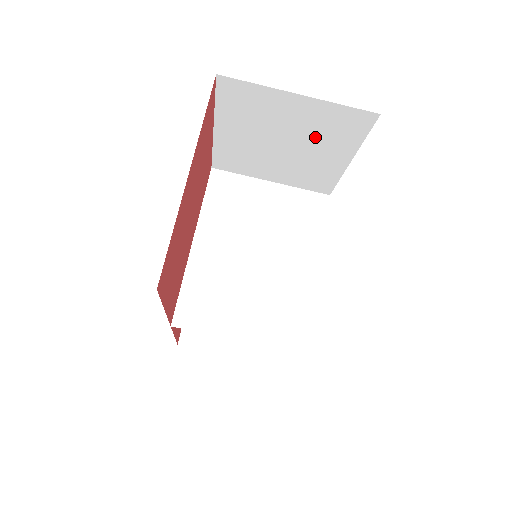
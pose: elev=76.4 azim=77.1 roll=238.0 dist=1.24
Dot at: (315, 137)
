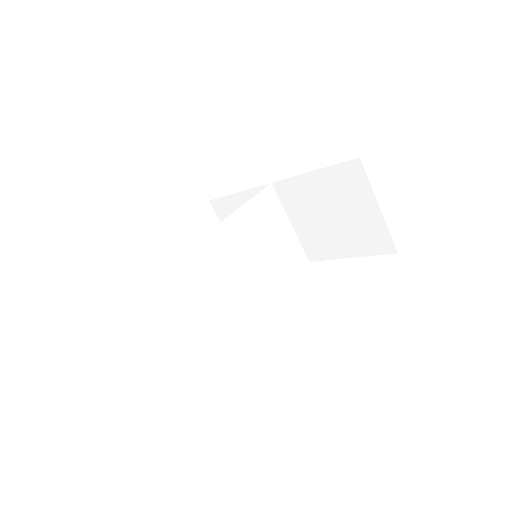
Dot at: (353, 230)
